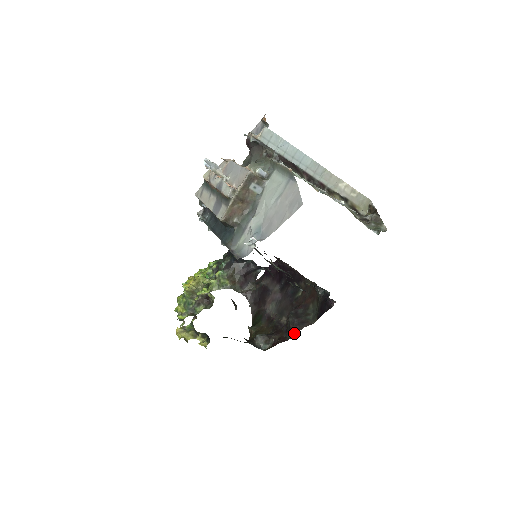
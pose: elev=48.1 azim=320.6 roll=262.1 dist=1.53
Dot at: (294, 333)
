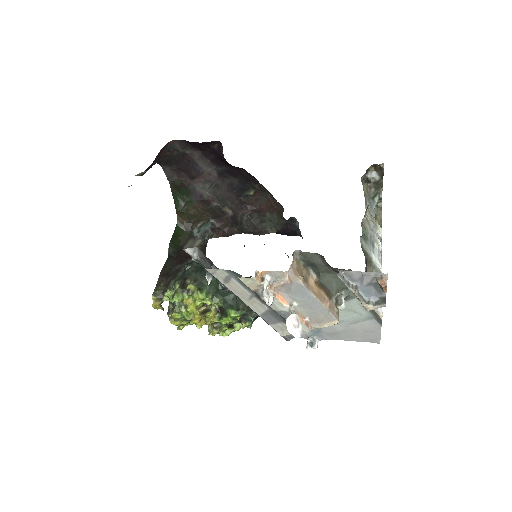
Dot at: (246, 233)
